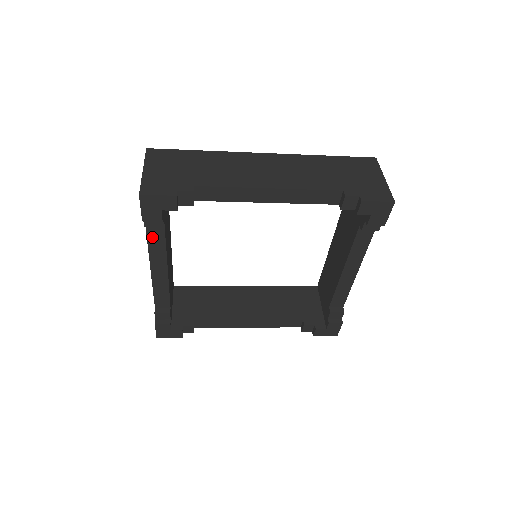
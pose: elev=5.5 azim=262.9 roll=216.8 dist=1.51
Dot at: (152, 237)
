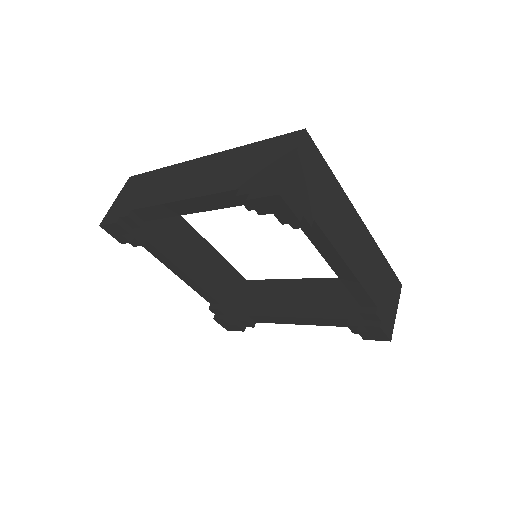
Dot at: (223, 197)
